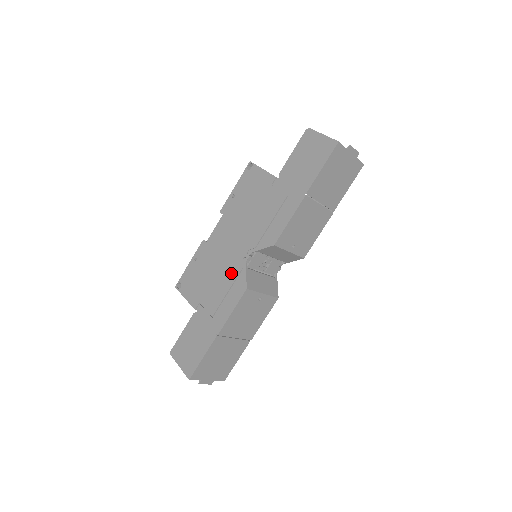
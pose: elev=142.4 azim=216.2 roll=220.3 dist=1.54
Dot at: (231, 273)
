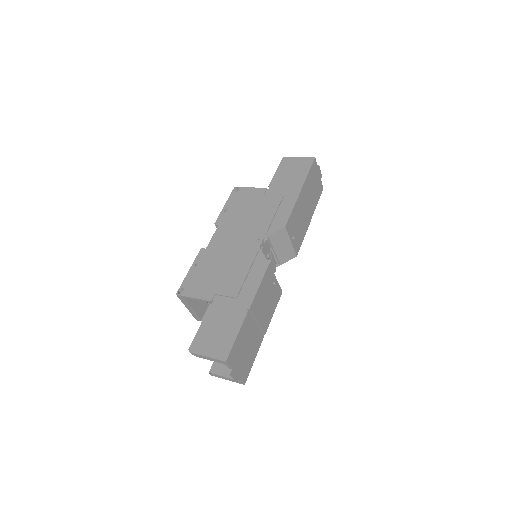
Dot at: (246, 259)
